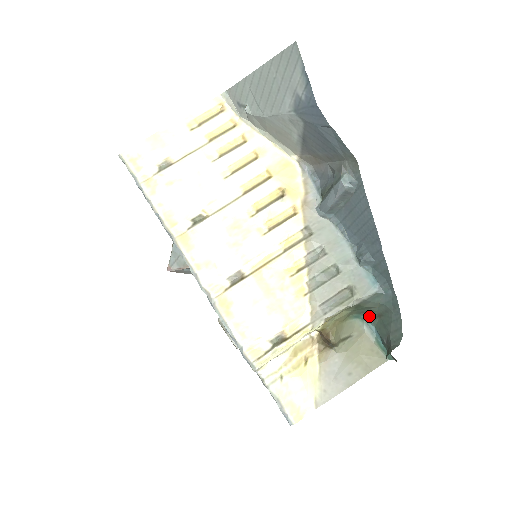
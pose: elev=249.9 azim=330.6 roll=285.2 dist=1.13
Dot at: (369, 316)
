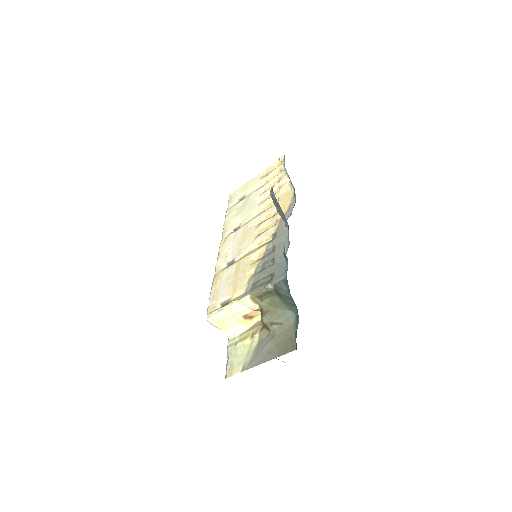
Dot at: occluded
